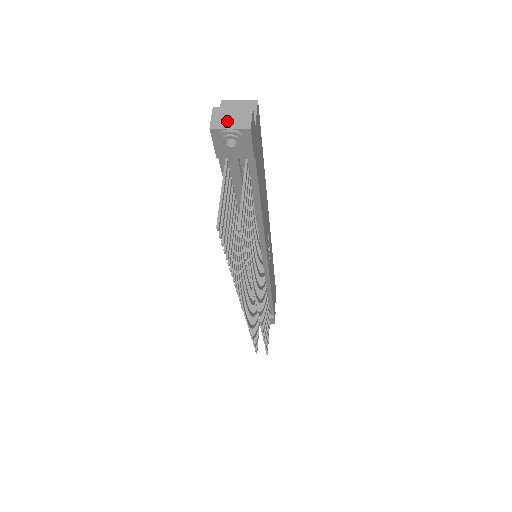
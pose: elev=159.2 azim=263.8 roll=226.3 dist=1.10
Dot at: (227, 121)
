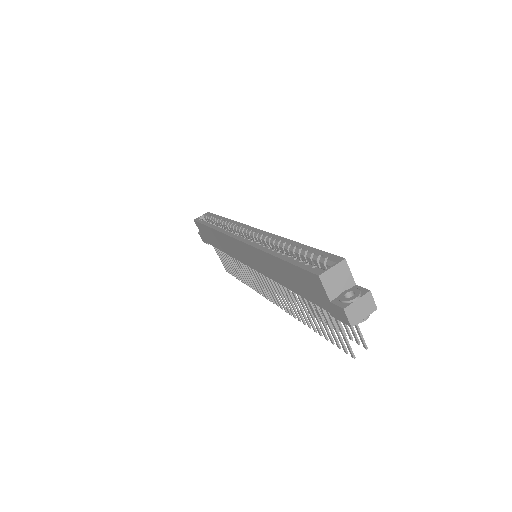
Dot at: (360, 314)
